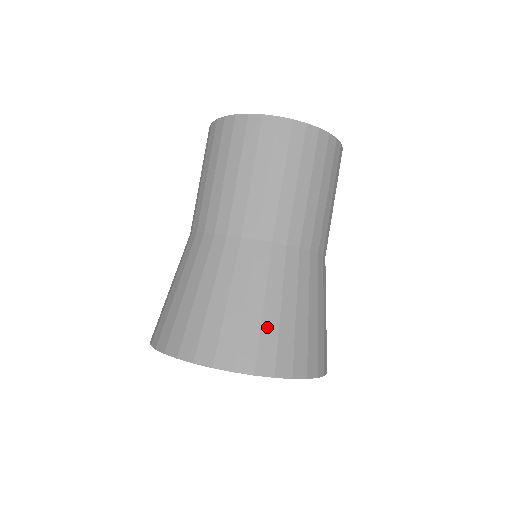
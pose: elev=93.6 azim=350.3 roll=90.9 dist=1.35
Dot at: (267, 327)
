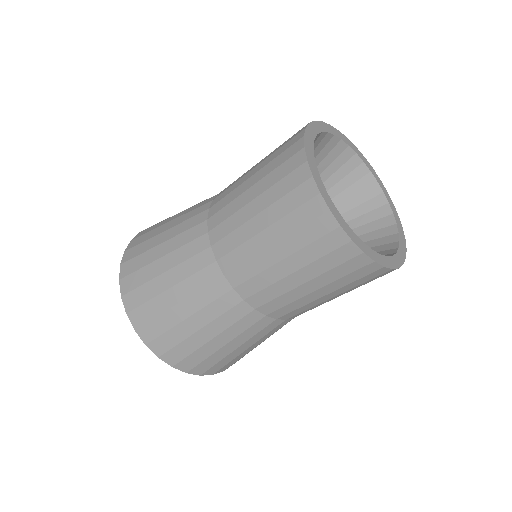
Dot at: (204, 350)
